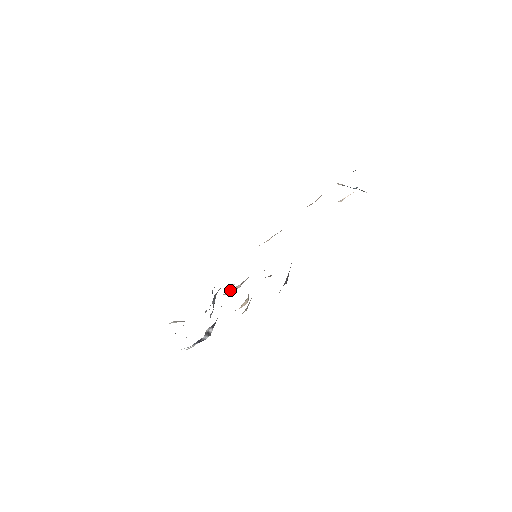
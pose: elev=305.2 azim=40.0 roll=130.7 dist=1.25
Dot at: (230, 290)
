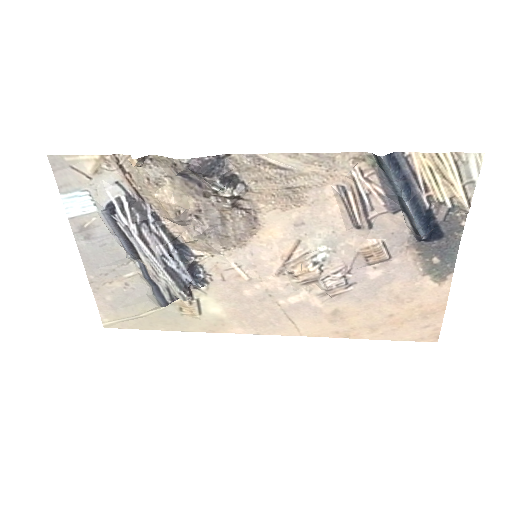
Dot at: (189, 232)
